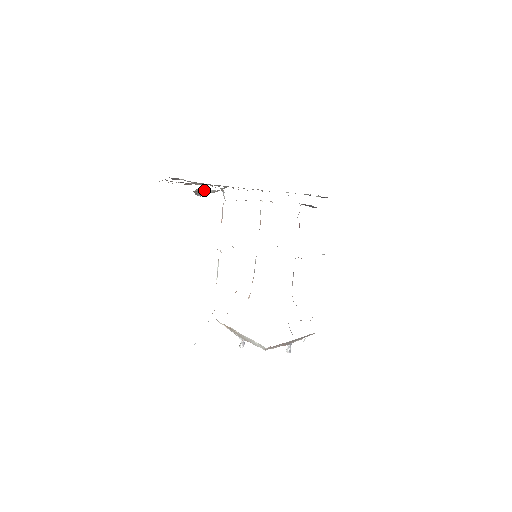
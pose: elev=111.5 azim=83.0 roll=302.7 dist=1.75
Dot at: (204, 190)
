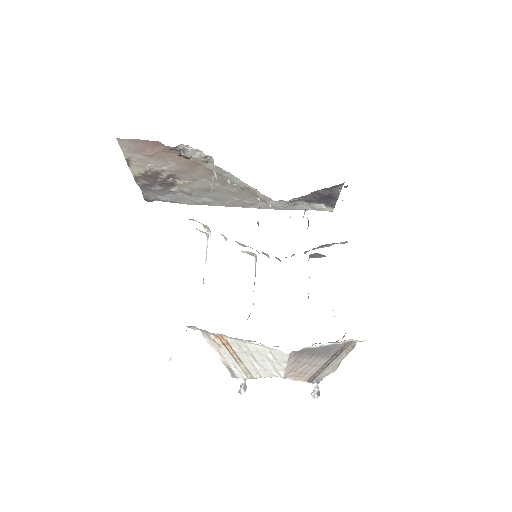
Dot at: occluded
